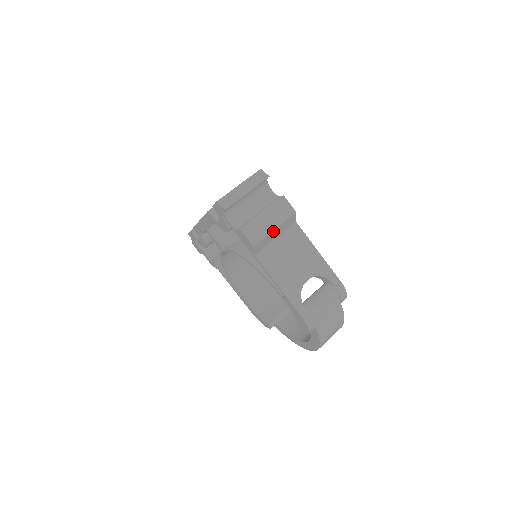
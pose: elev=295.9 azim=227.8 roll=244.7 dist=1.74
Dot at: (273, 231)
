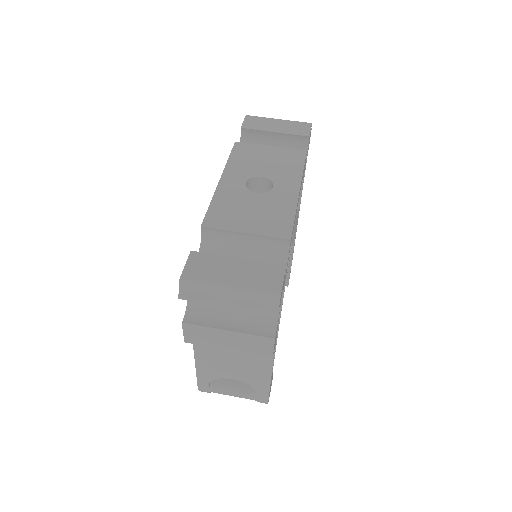
Dot at: (225, 348)
